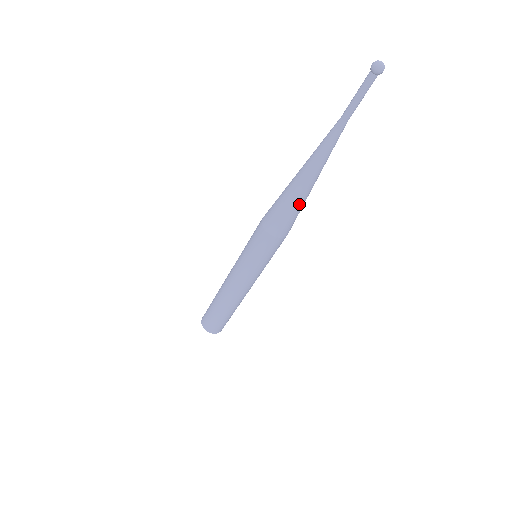
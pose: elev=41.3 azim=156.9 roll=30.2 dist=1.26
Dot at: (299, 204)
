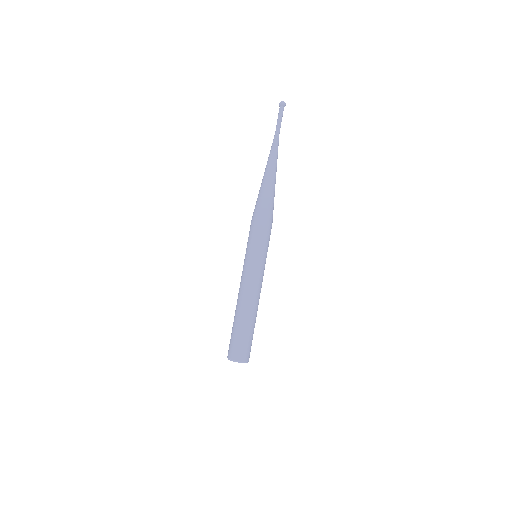
Dot at: (273, 192)
